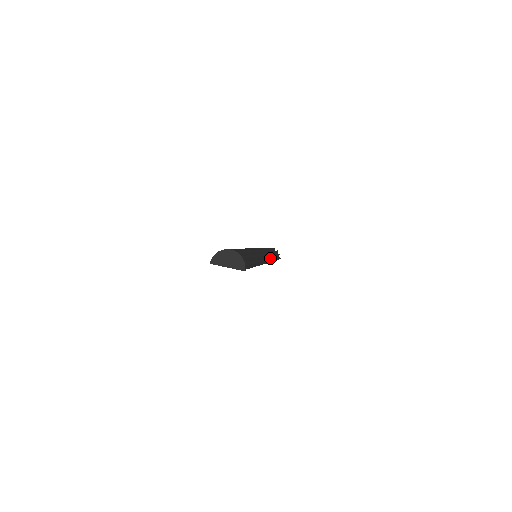
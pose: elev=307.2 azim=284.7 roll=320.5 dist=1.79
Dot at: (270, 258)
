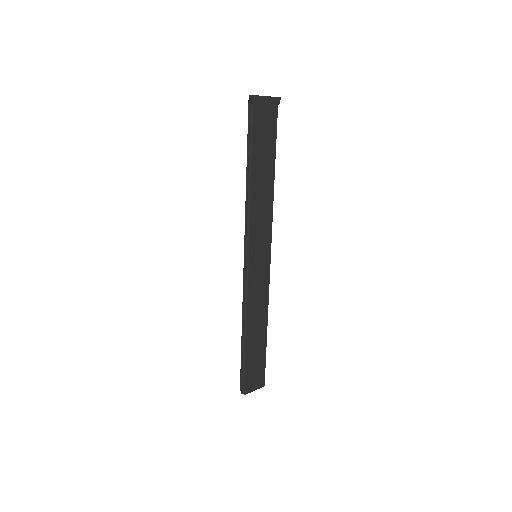
Dot at: occluded
